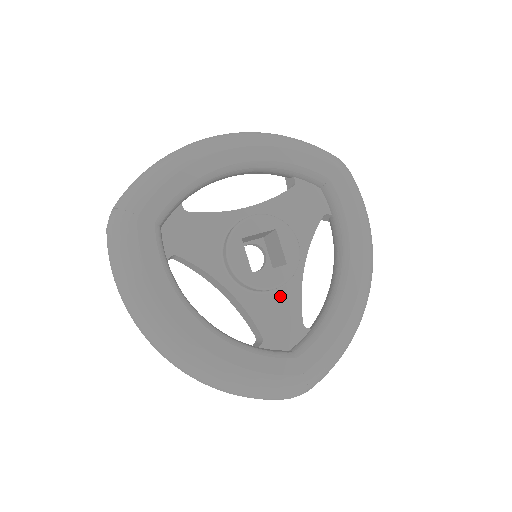
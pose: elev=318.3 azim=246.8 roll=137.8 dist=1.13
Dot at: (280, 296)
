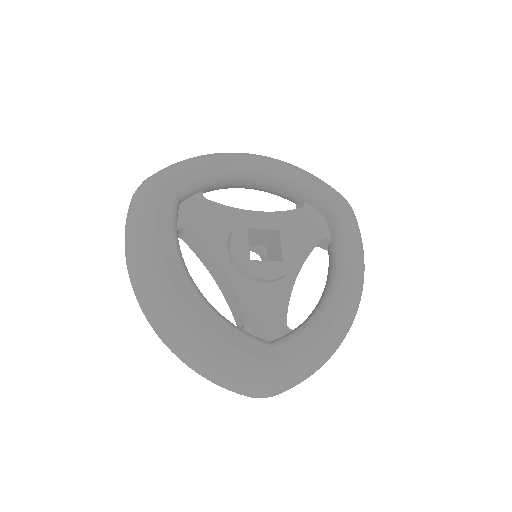
Dot at: (270, 292)
